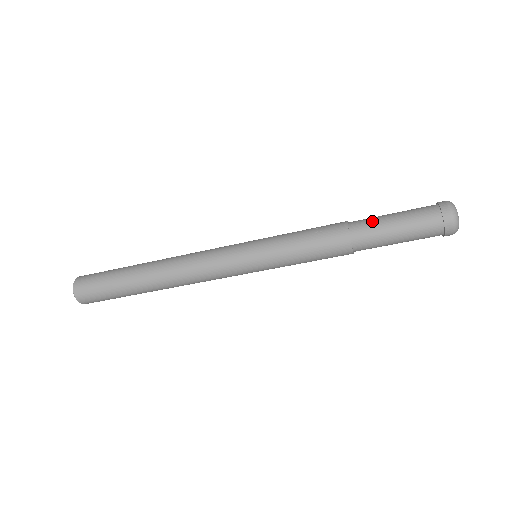
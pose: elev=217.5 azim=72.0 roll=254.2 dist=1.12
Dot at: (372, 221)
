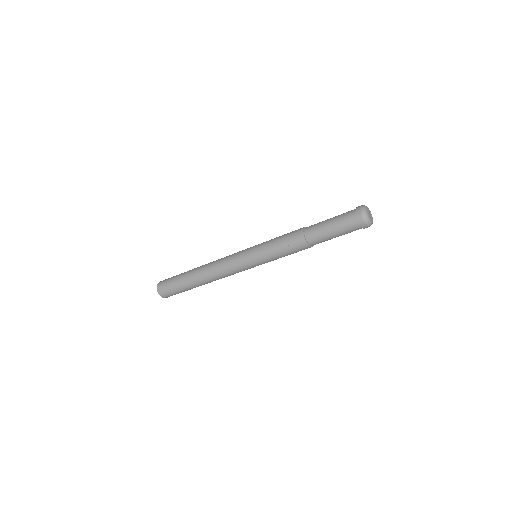
Dot at: (319, 234)
